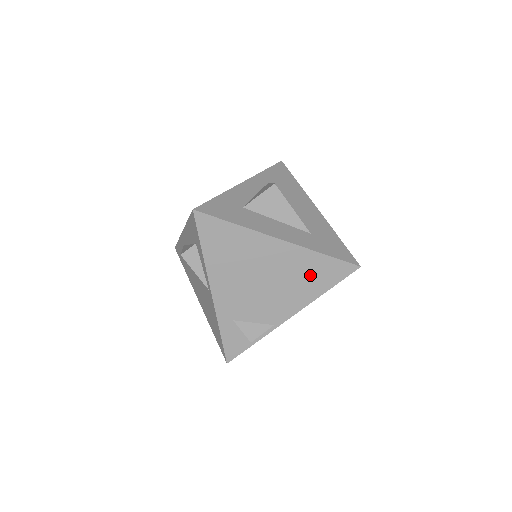
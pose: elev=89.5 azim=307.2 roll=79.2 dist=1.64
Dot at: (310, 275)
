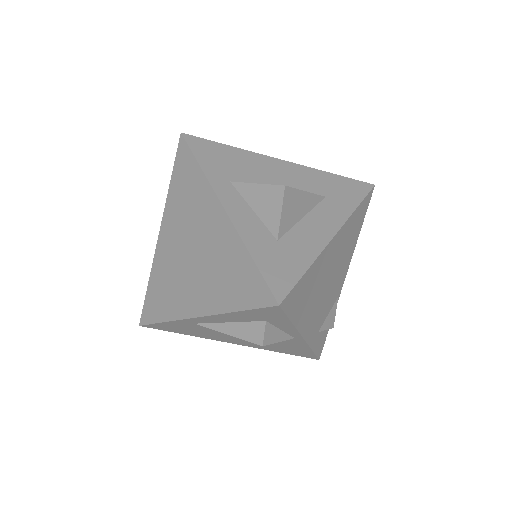
Dot at: (352, 233)
